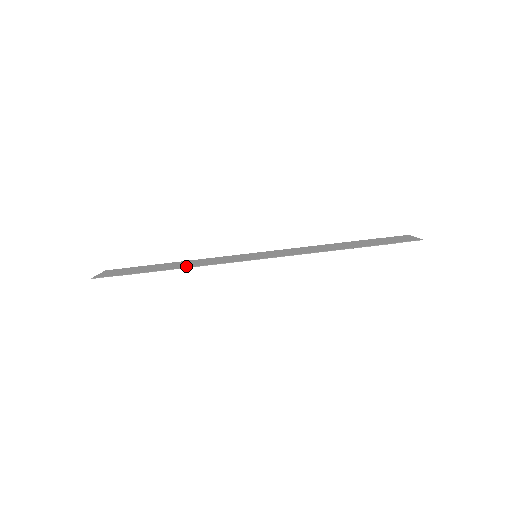
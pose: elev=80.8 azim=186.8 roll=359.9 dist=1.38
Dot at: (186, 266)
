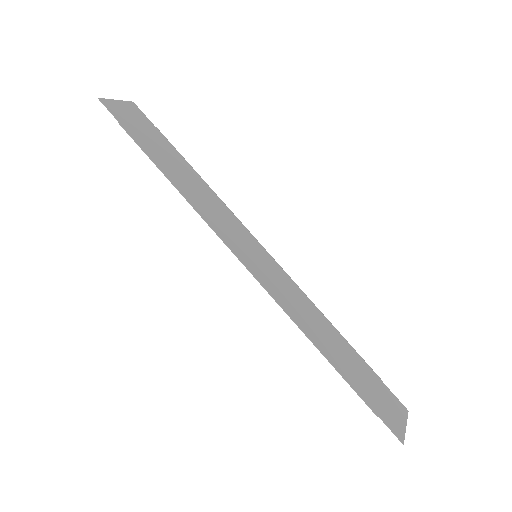
Dot at: (184, 190)
